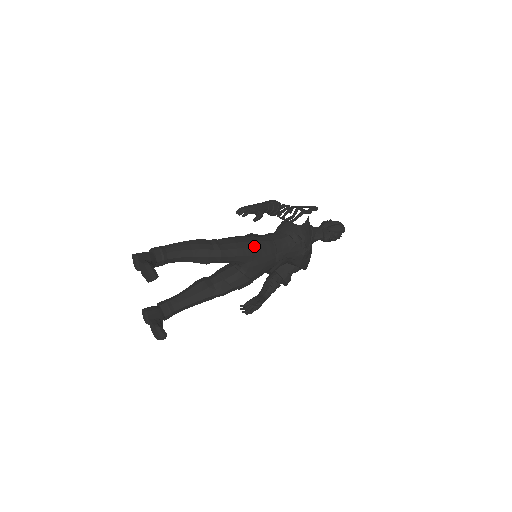
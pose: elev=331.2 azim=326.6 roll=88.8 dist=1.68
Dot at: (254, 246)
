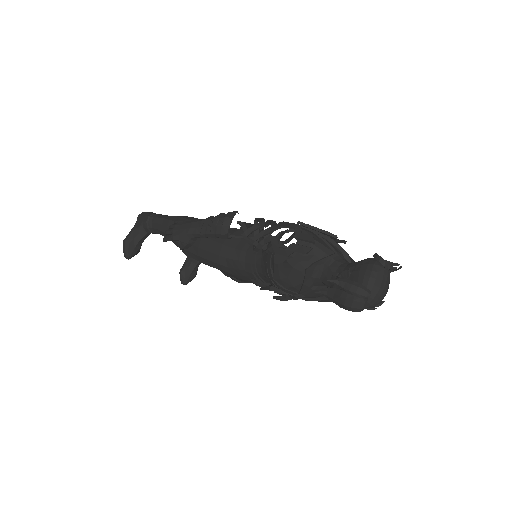
Dot at: (216, 261)
